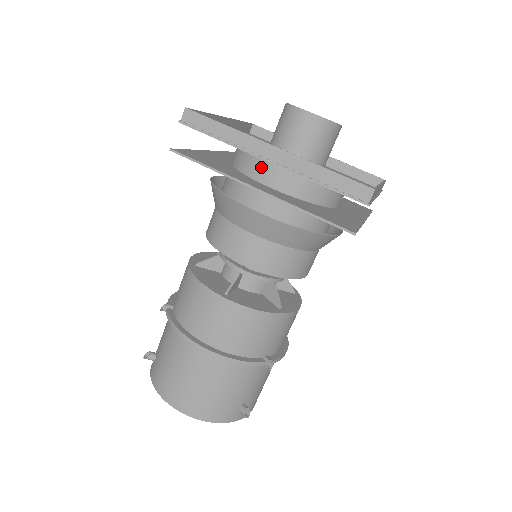
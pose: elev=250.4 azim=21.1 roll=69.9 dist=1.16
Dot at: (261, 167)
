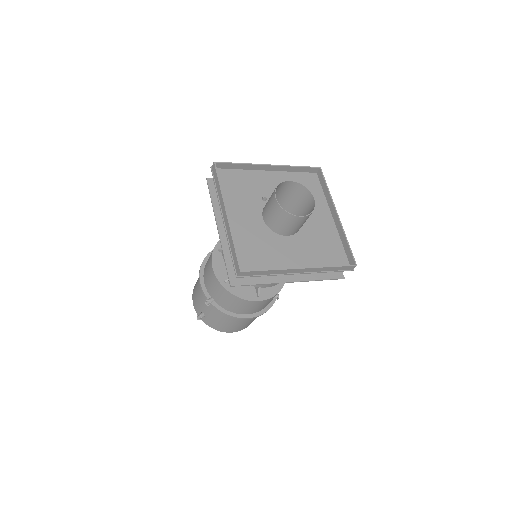
Dot at: occluded
